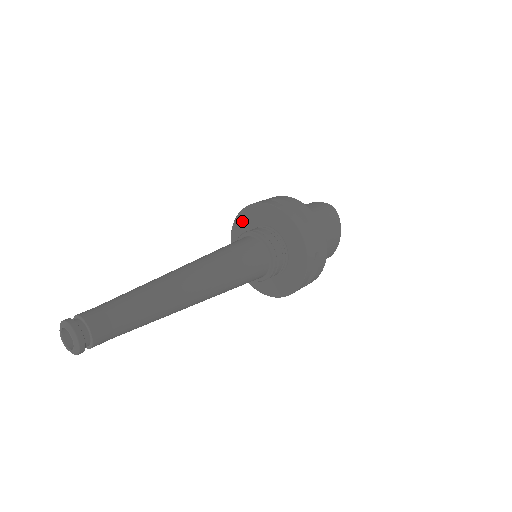
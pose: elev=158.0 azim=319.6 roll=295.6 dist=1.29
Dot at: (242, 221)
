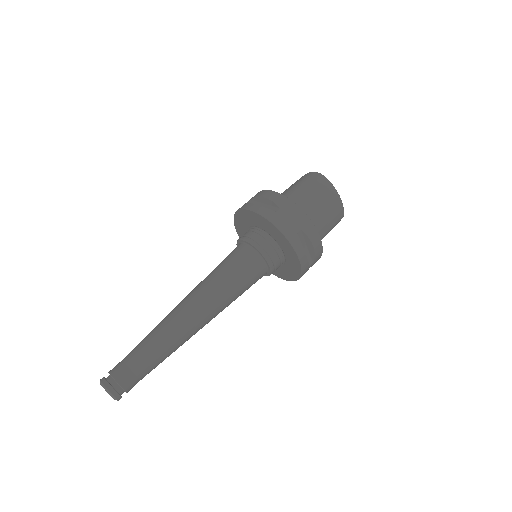
Dot at: (239, 229)
